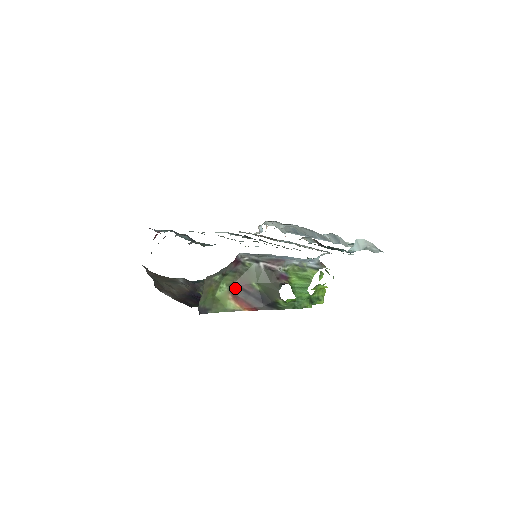
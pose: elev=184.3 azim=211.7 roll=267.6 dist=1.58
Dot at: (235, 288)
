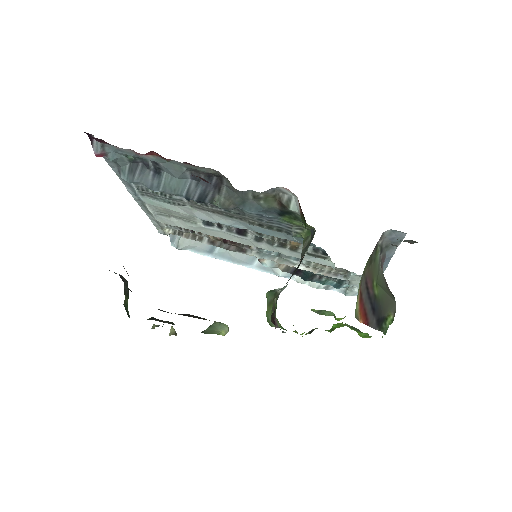
Dot at: (363, 281)
